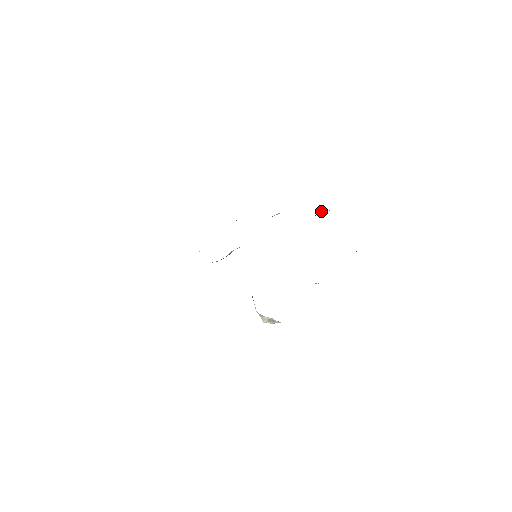
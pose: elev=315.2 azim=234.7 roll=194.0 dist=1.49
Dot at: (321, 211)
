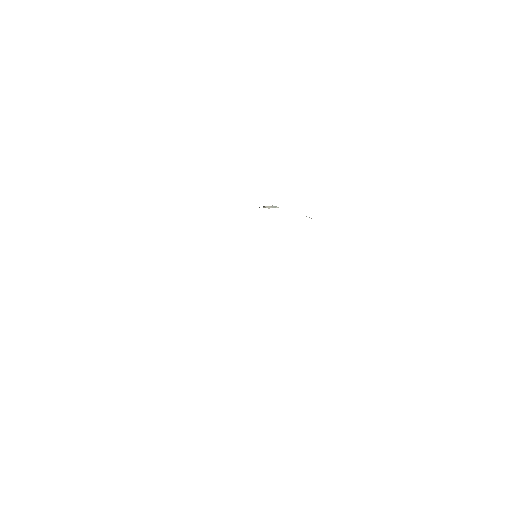
Dot at: occluded
